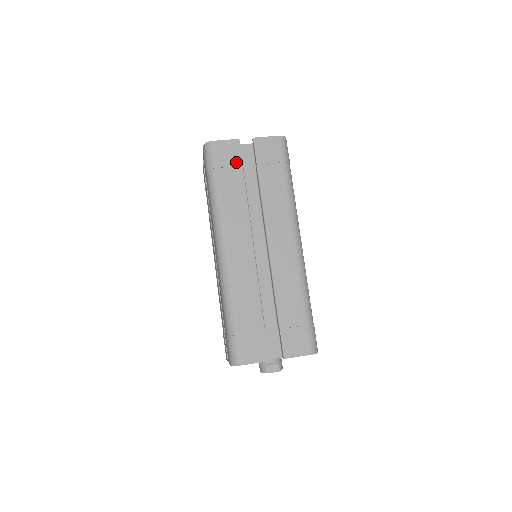
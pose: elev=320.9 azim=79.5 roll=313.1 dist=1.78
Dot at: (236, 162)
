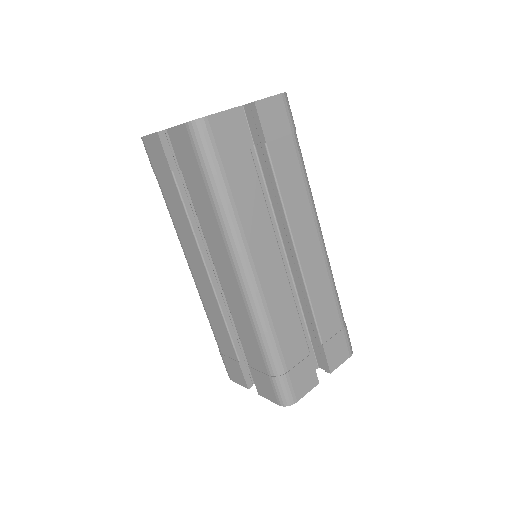
Dot at: (242, 145)
